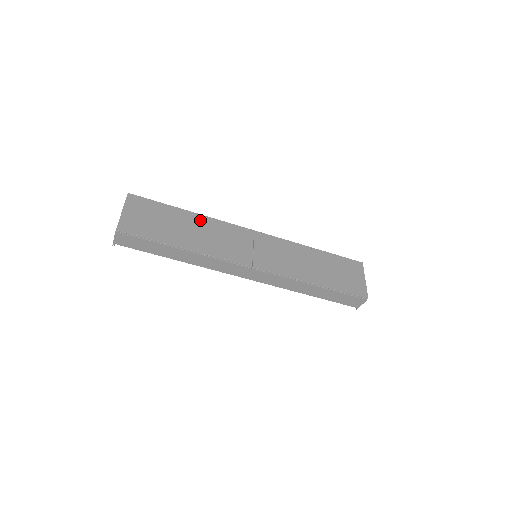
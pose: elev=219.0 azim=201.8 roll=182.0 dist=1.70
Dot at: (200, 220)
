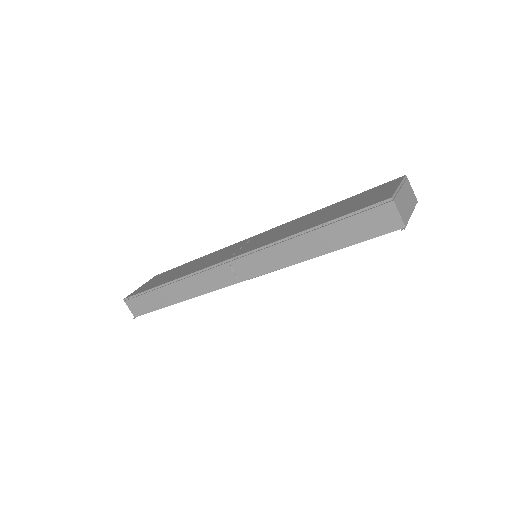
Dot at: (202, 258)
